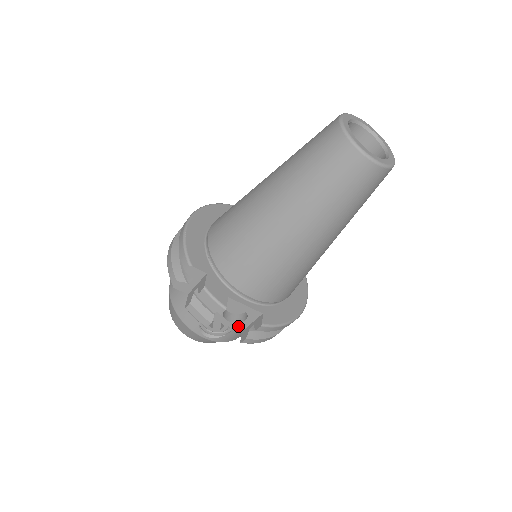
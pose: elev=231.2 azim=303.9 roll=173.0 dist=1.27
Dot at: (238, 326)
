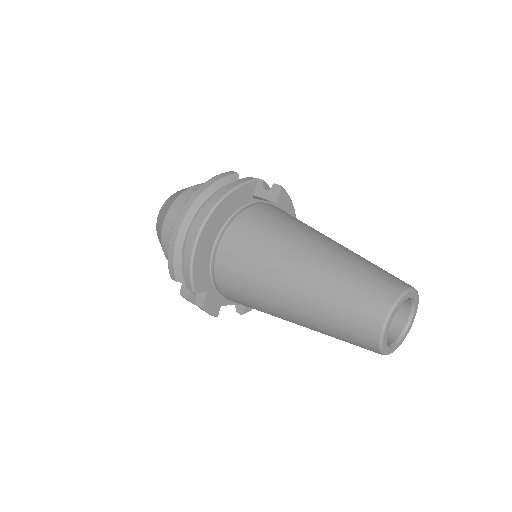
Dot at: occluded
